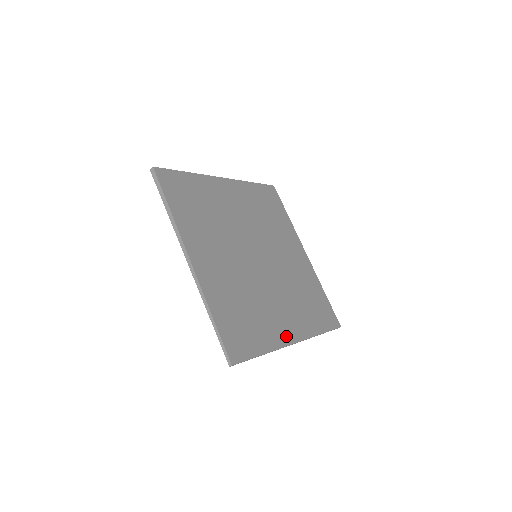
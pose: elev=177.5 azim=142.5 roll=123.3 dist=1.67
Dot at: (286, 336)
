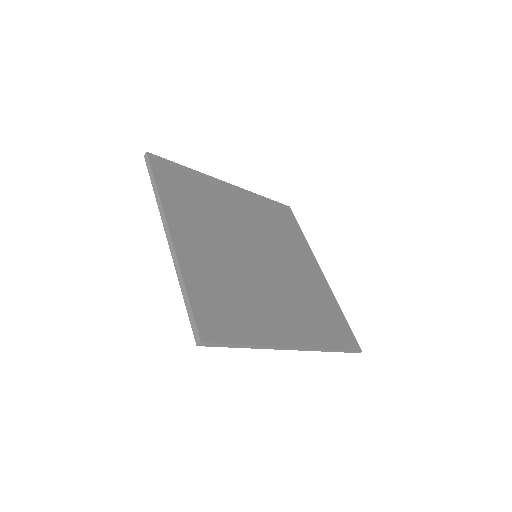
Dot at: (320, 278)
